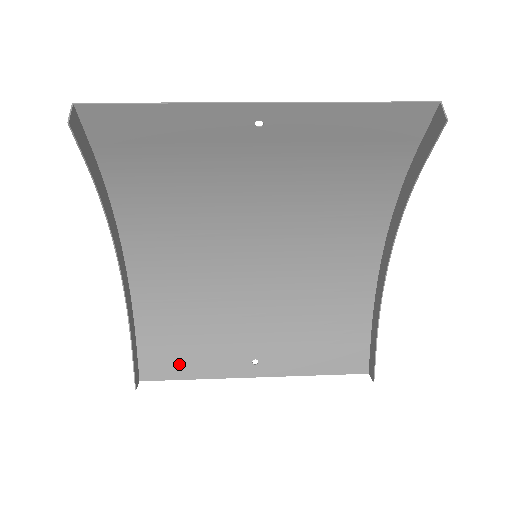
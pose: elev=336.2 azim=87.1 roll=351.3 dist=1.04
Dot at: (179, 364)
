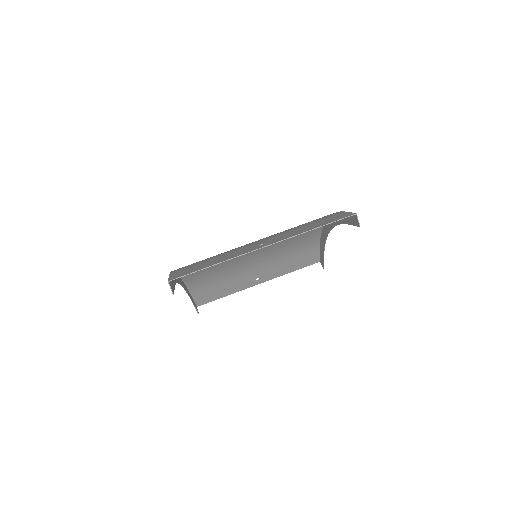
Dot at: (217, 294)
